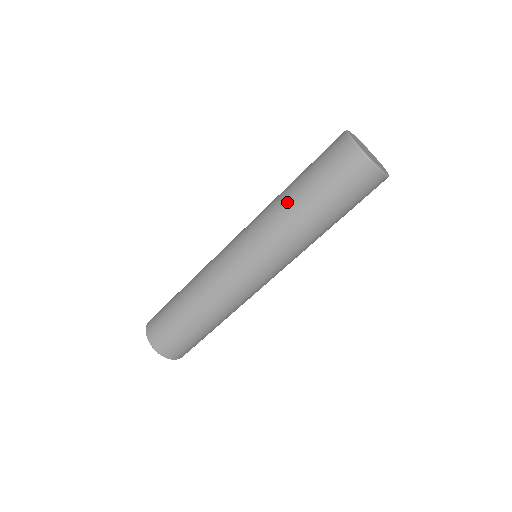
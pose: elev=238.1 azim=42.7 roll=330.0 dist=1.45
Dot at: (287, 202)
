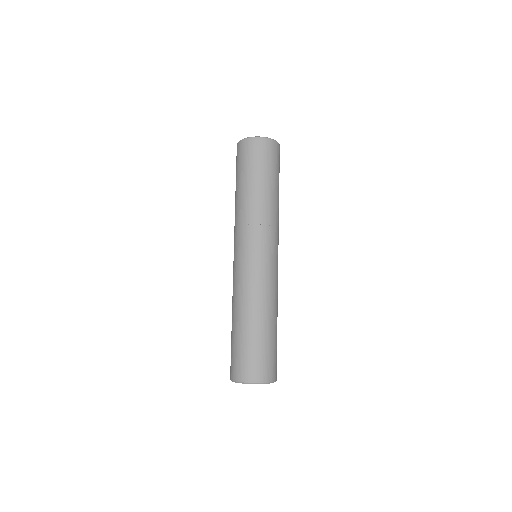
Dot at: (254, 197)
